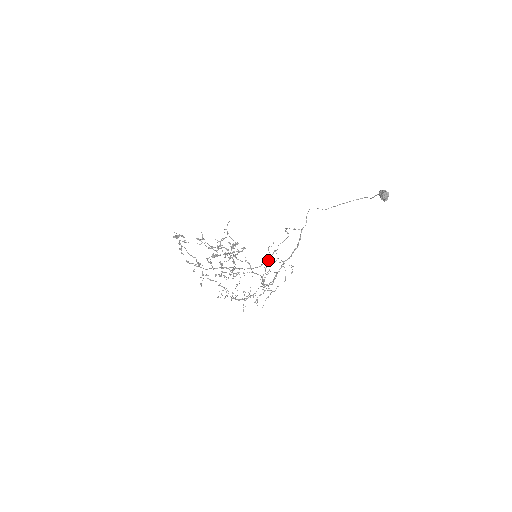
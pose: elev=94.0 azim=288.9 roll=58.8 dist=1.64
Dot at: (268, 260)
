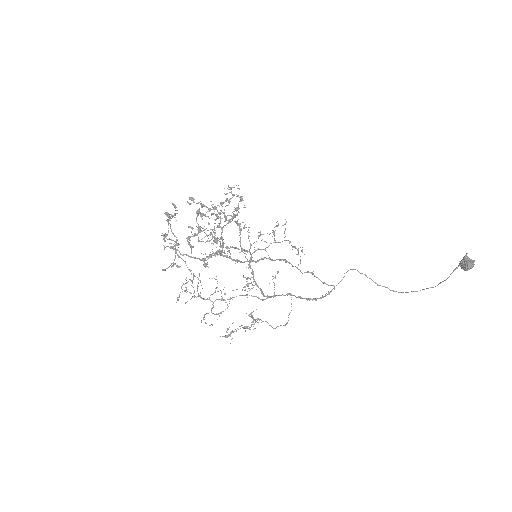
Dot at: (270, 258)
